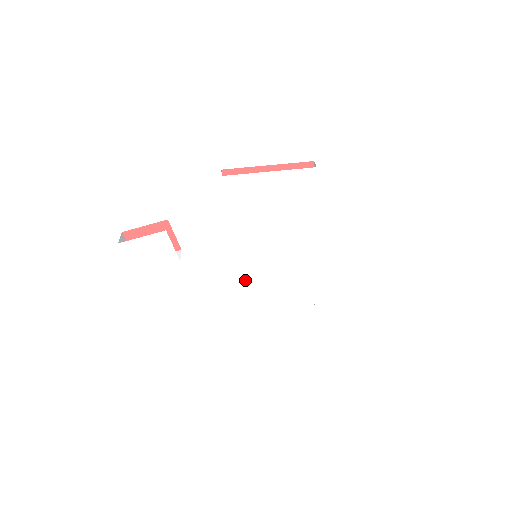
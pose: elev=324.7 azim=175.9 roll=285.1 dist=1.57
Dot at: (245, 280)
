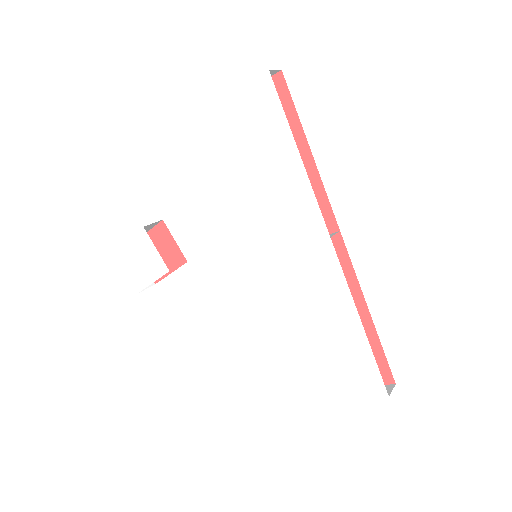
Dot at: (248, 297)
